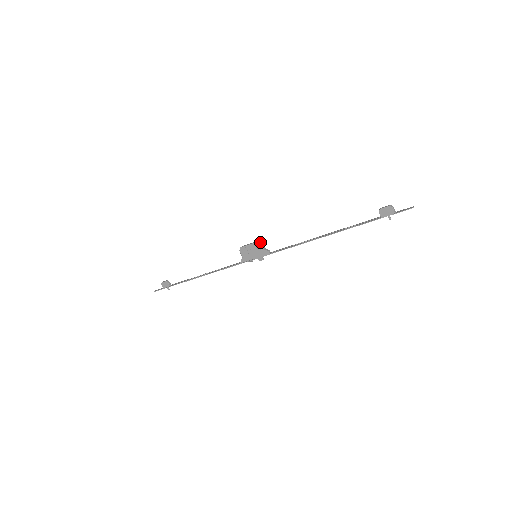
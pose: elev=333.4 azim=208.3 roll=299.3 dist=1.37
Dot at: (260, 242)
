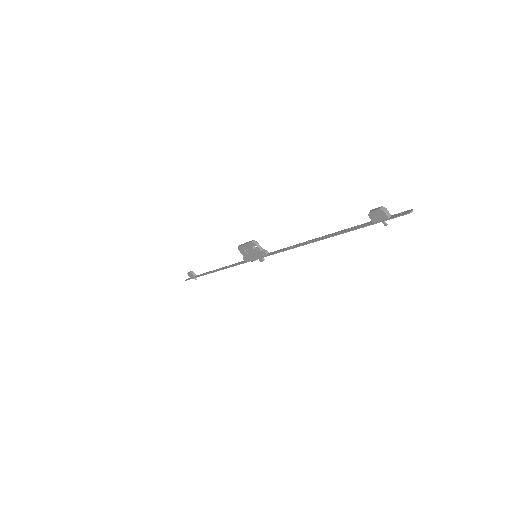
Dot at: (254, 242)
